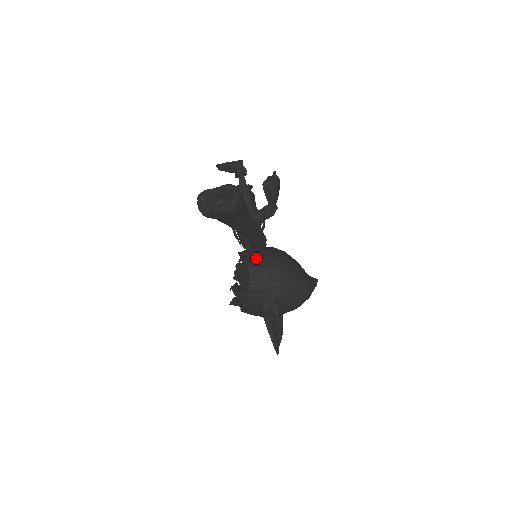
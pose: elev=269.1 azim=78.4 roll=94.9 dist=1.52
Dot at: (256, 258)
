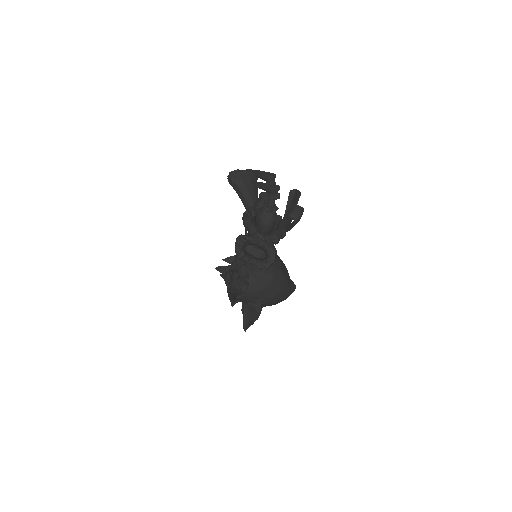
Dot at: (258, 269)
